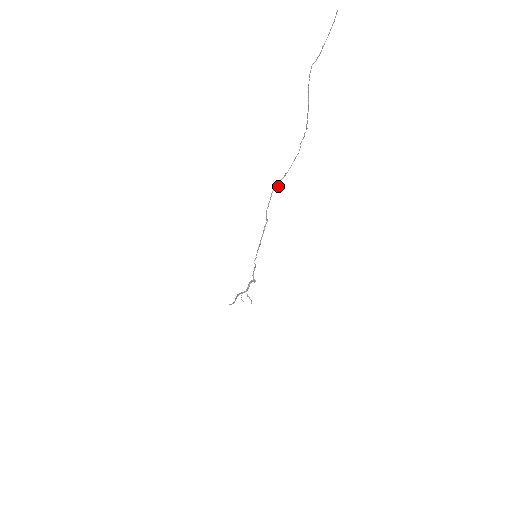
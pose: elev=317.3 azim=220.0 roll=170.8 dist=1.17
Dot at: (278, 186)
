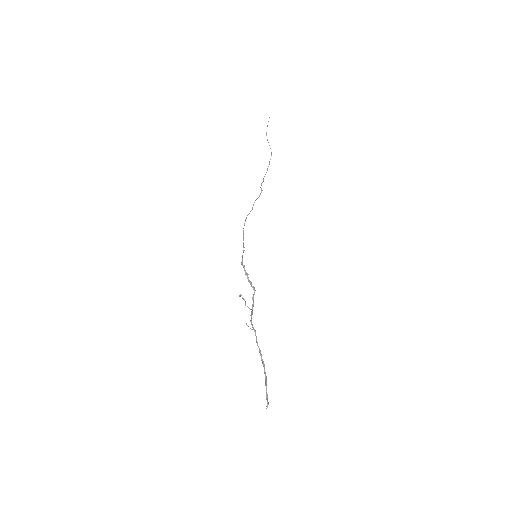
Dot at: (261, 190)
